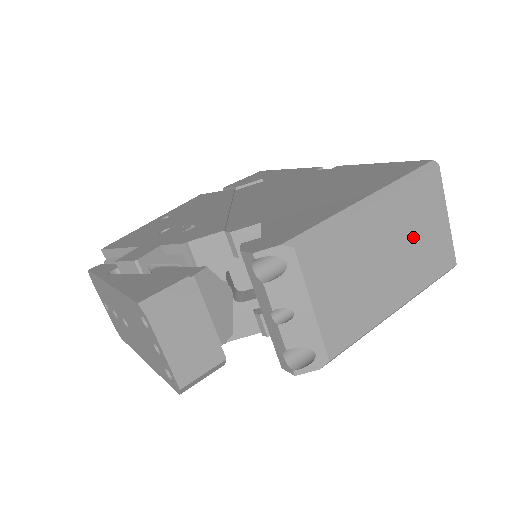
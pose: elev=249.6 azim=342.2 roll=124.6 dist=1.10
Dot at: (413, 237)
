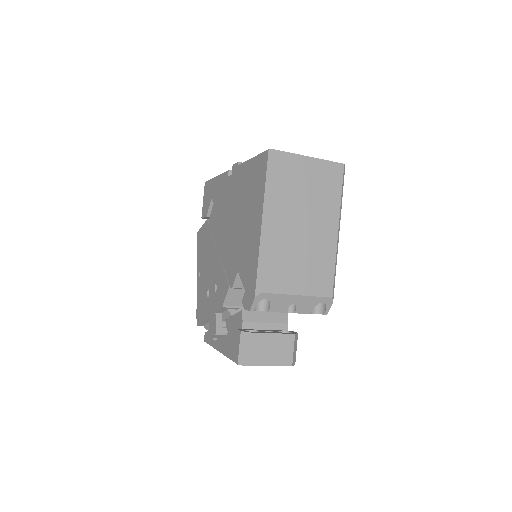
Dot at: (305, 197)
